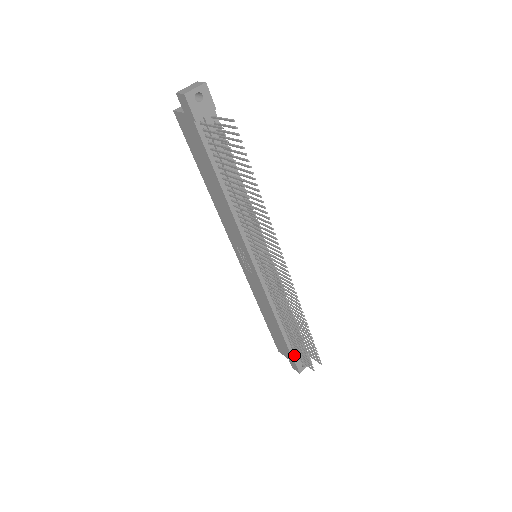
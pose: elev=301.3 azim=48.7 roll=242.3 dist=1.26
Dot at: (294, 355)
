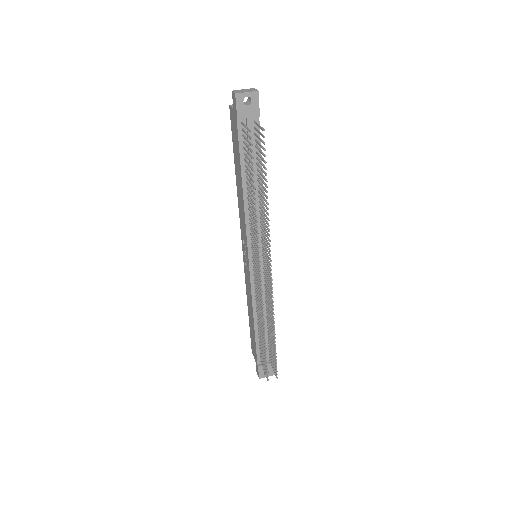
Dot at: (260, 360)
